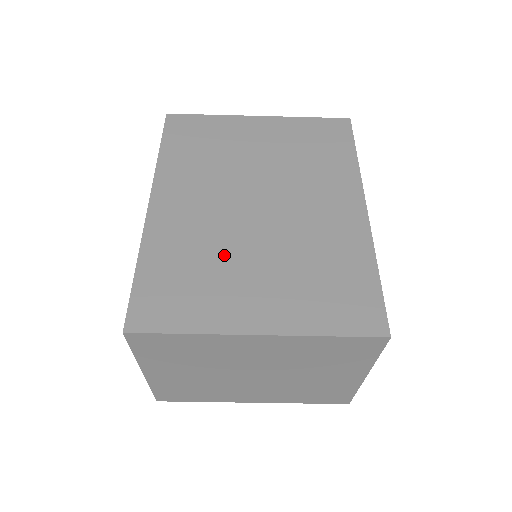
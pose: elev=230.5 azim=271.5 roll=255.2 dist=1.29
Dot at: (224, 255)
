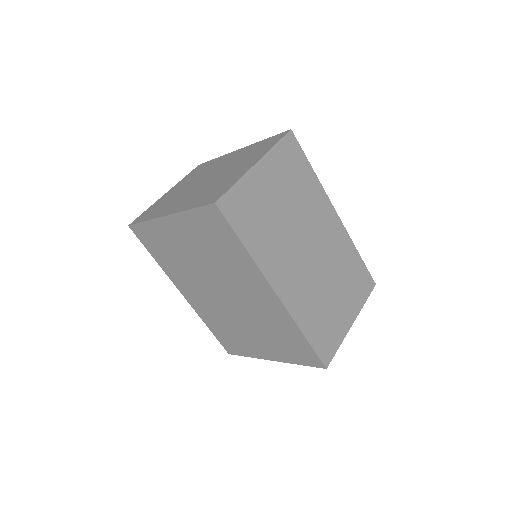
Dot at: (233, 324)
